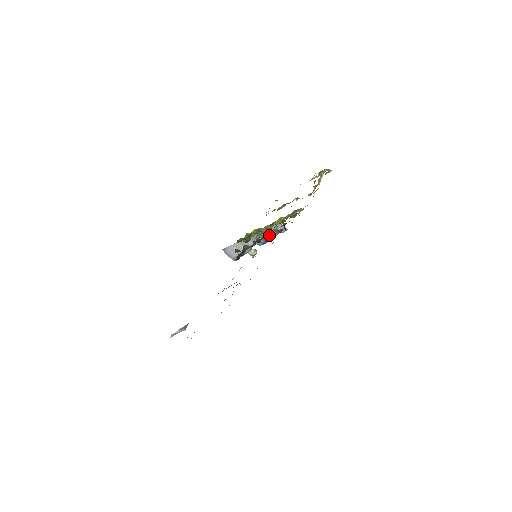
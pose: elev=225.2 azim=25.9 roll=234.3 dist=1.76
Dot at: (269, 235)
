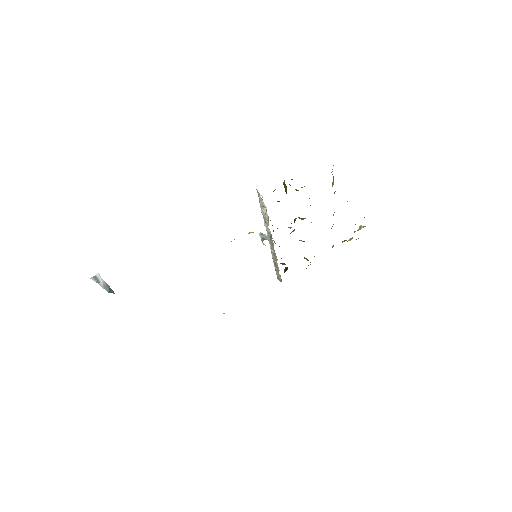
Dot at: occluded
